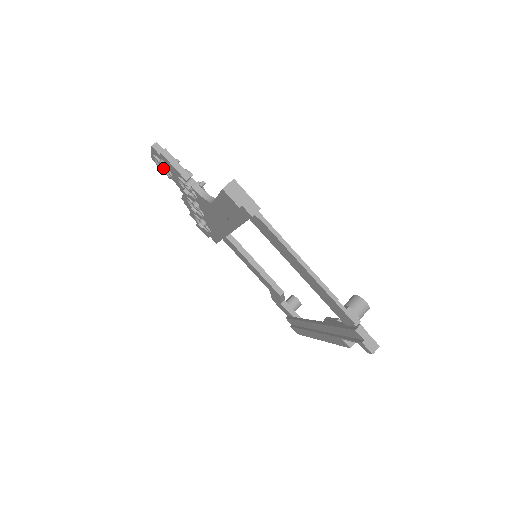
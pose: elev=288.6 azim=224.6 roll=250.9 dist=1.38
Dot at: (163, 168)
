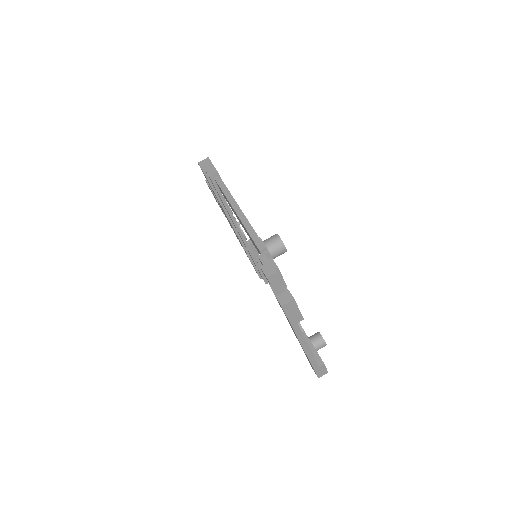
Dot at: occluded
